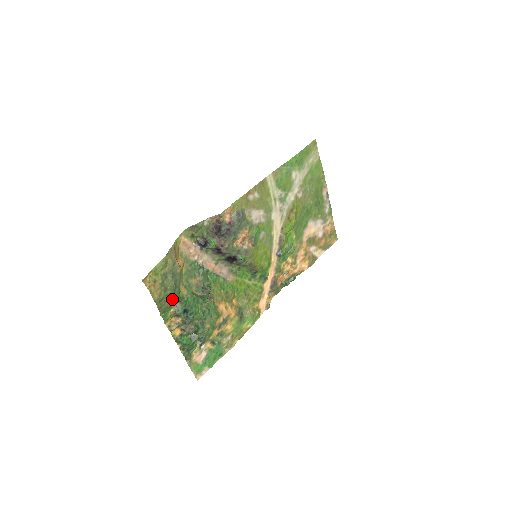
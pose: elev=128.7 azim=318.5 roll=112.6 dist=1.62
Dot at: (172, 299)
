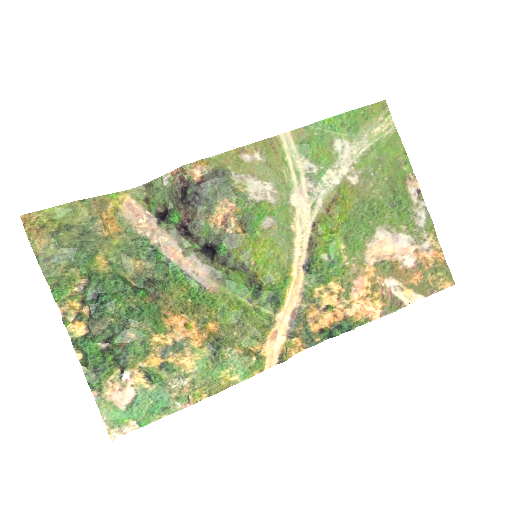
Dot at: (74, 268)
